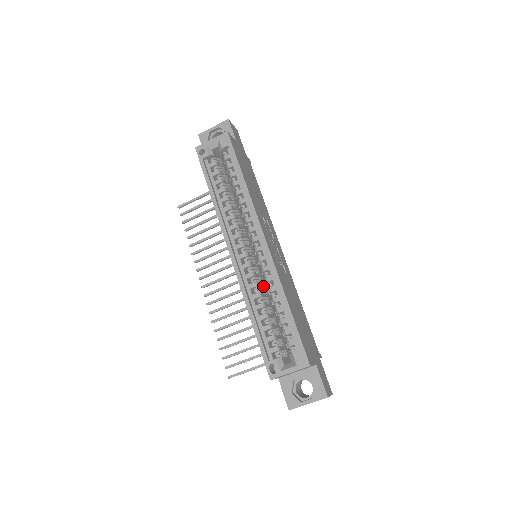
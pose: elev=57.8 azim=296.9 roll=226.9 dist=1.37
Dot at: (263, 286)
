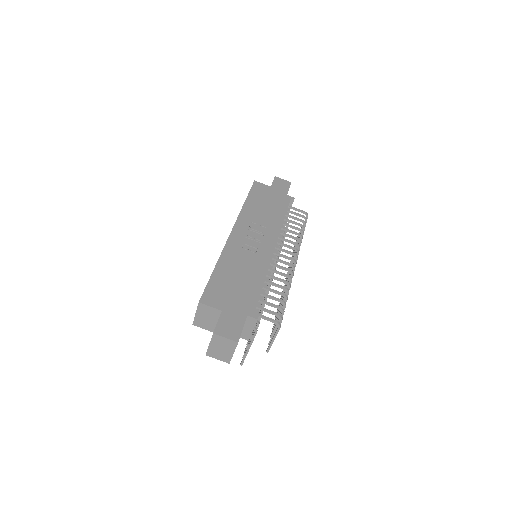
Dot at: occluded
